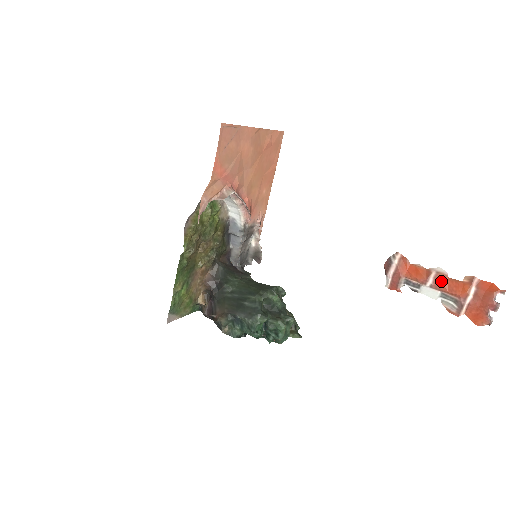
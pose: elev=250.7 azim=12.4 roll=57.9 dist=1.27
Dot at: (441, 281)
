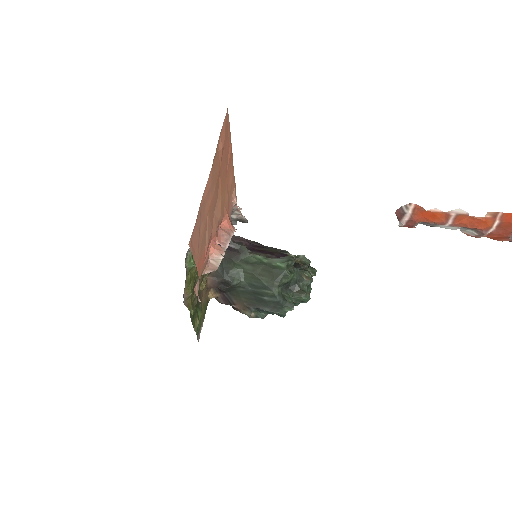
Dot at: (461, 220)
